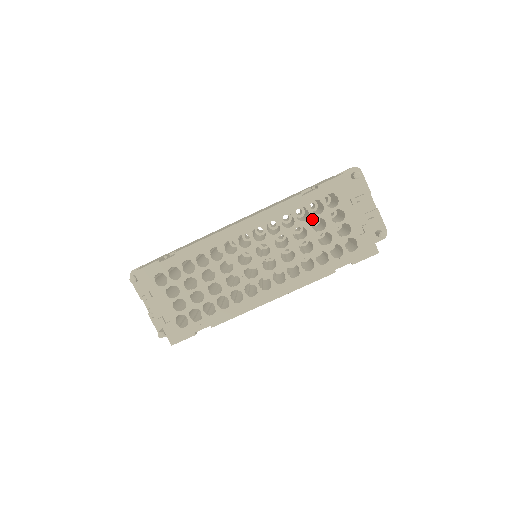
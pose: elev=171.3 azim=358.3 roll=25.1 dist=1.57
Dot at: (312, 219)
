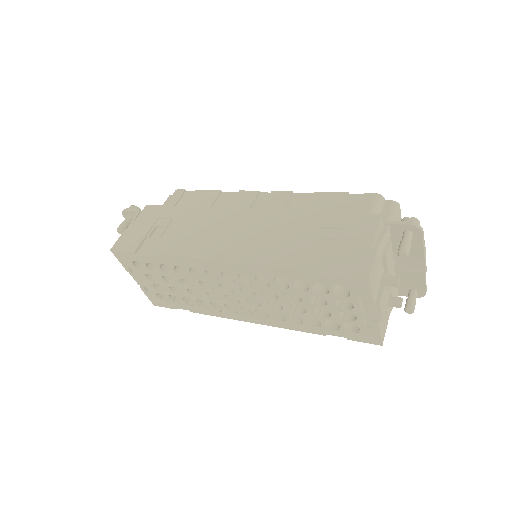
Dot at: (311, 294)
